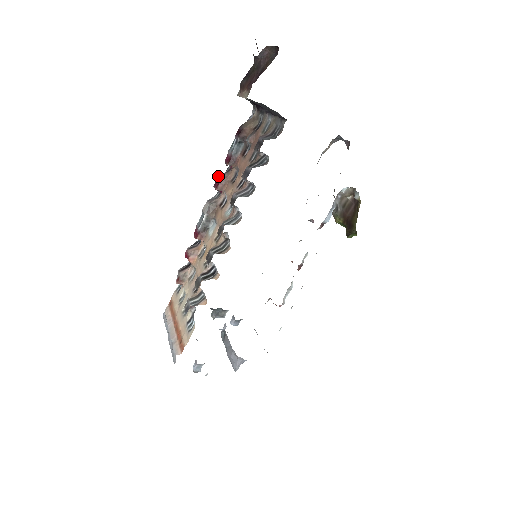
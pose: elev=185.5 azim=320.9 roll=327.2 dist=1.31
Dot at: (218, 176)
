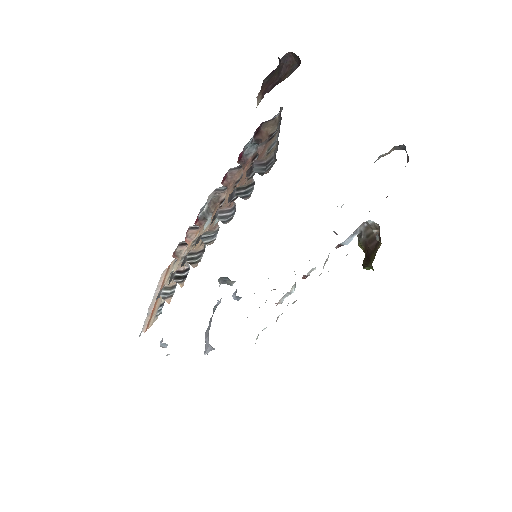
Dot at: occluded
